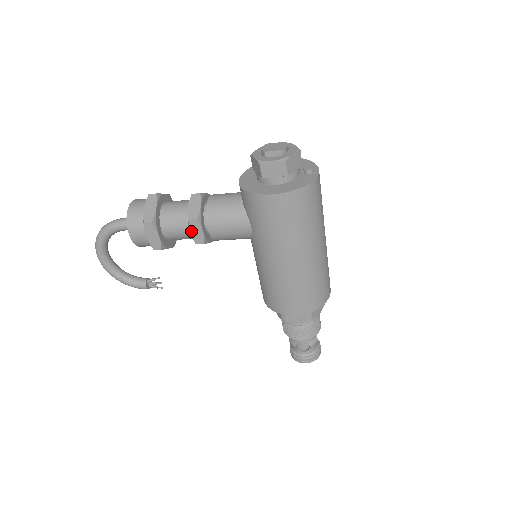
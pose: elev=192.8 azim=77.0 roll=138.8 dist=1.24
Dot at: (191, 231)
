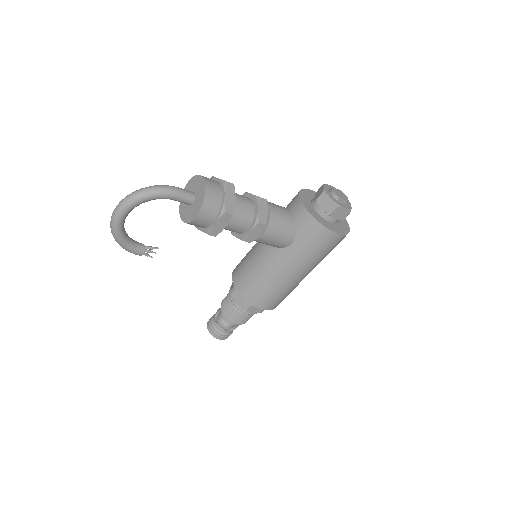
Dot at: (251, 231)
